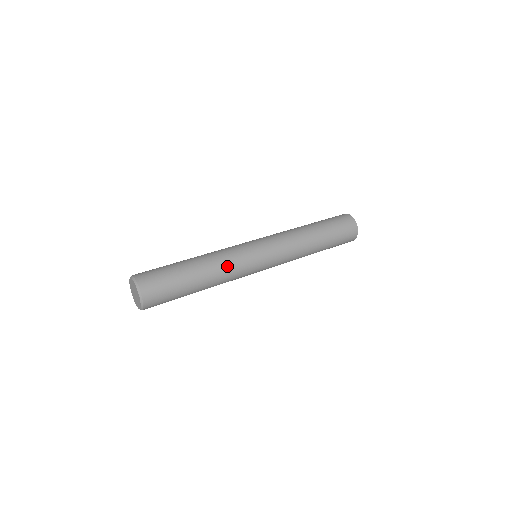
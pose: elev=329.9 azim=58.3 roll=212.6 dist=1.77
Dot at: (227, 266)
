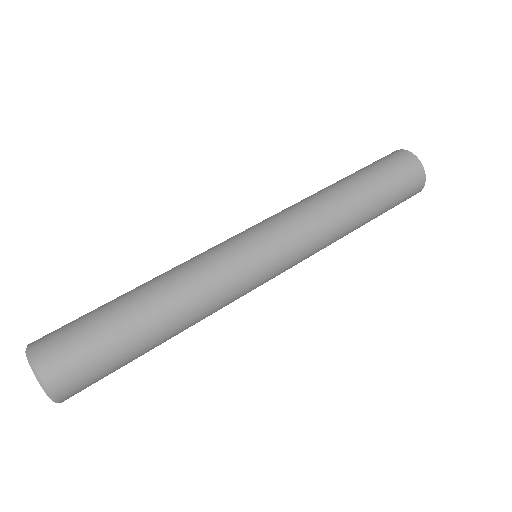
Dot at: (205, 296)
